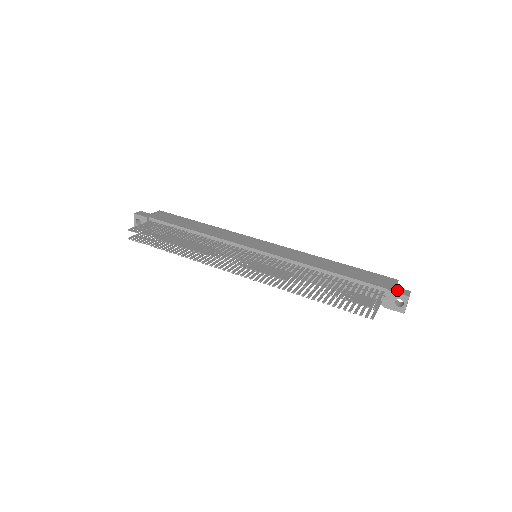
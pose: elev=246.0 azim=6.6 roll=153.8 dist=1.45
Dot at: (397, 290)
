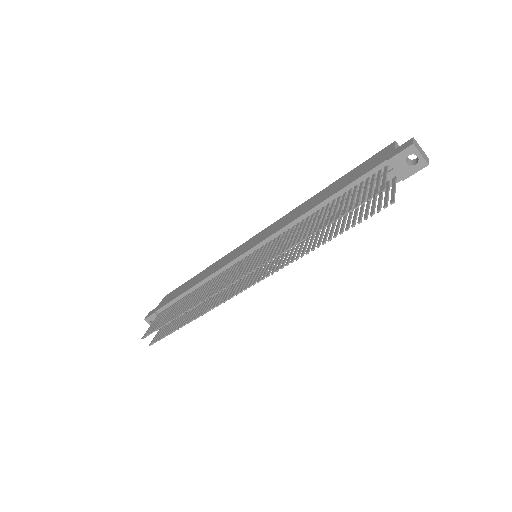
Dot at: (397, 151)
